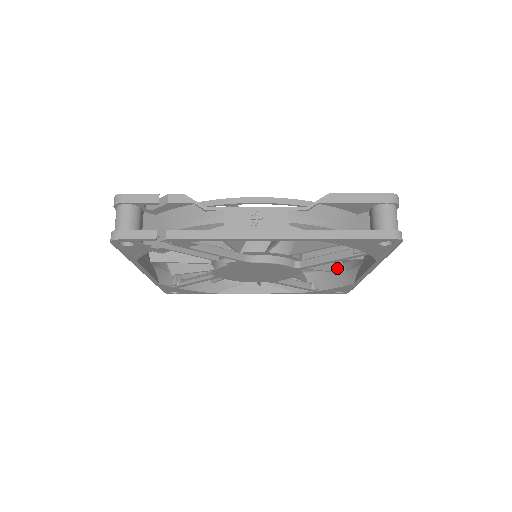
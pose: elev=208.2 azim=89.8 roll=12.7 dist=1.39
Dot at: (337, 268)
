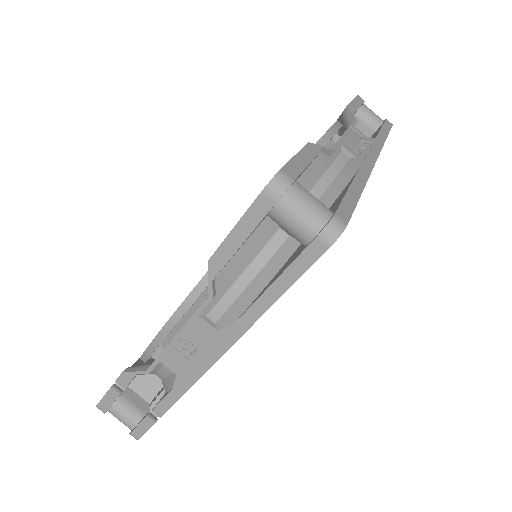
Dot at: occluded
